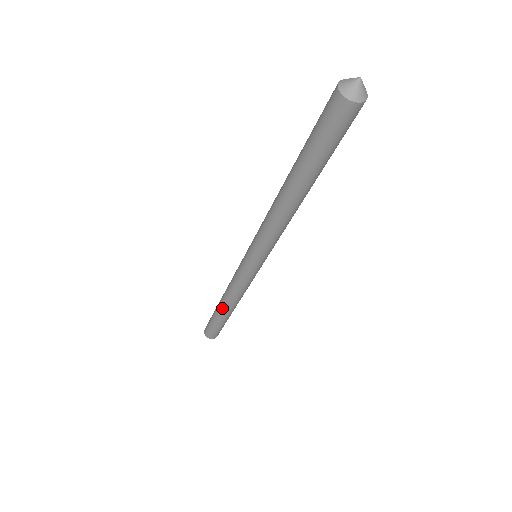
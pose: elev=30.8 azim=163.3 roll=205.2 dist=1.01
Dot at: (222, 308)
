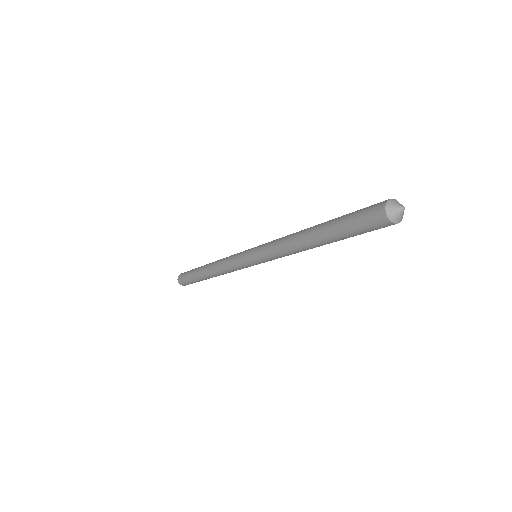
Dot at: (209, 277)
